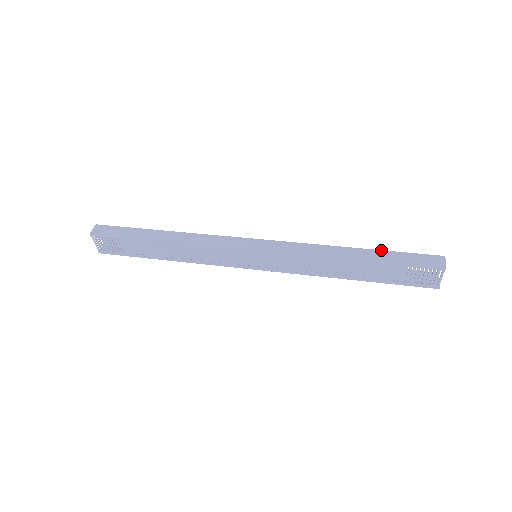
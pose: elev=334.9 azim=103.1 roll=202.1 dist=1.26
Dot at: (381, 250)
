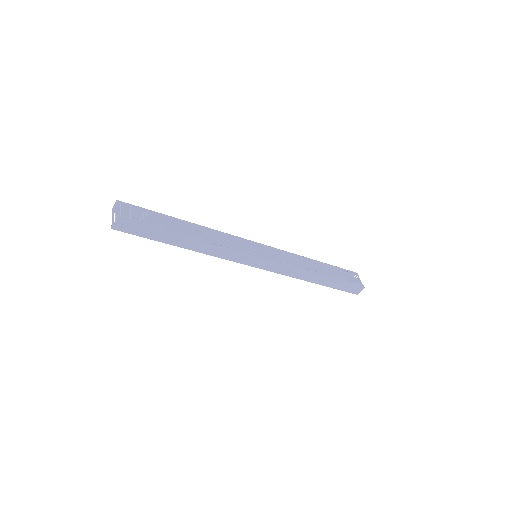
Dot at: occluded
